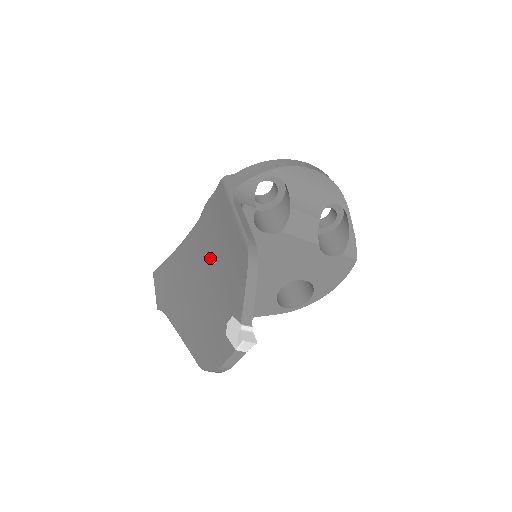
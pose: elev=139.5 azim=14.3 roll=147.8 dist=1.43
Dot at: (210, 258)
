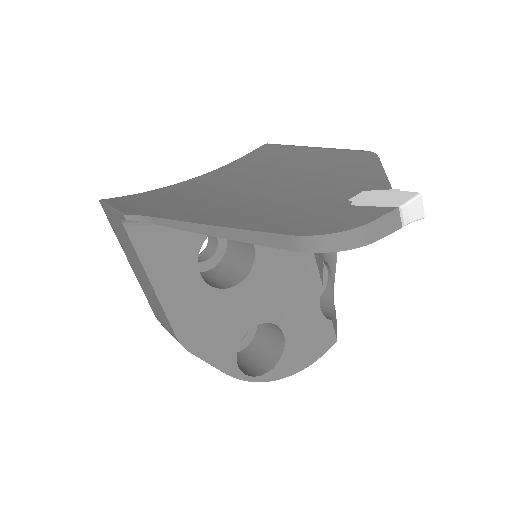
Dot at: (260, 179)
